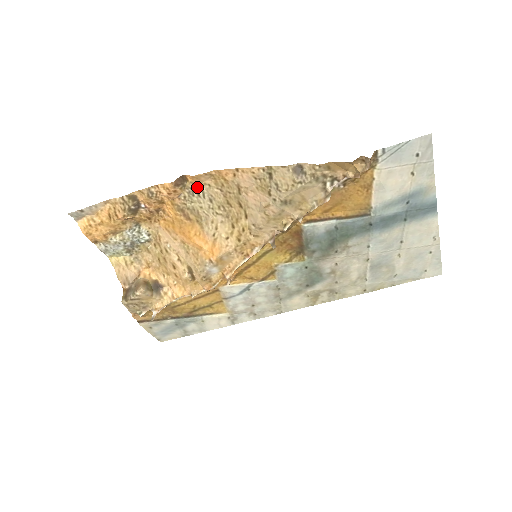
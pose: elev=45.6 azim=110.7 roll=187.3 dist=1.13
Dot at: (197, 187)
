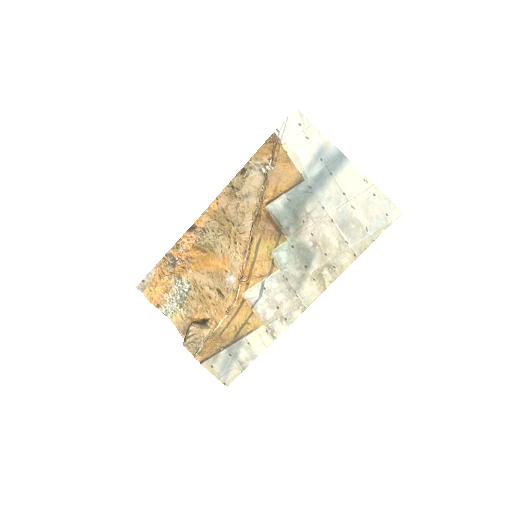
Dot at: (203, 228)
